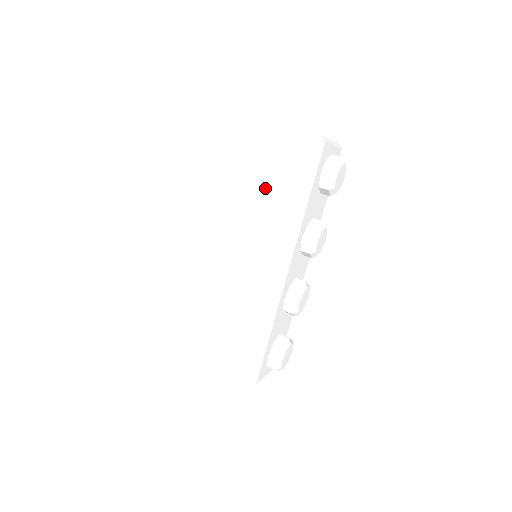
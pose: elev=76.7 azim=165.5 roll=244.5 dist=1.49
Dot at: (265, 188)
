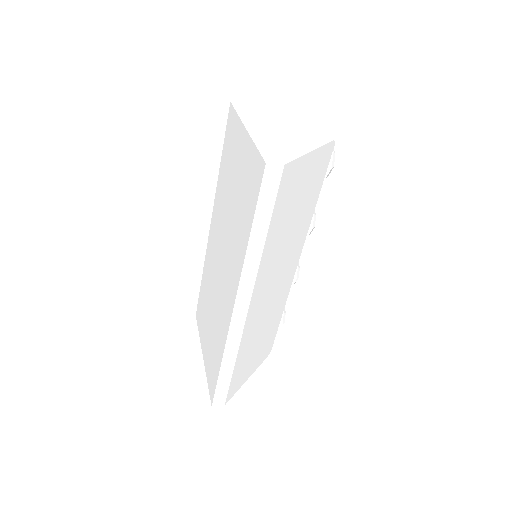
Dot at: (295, 216)
